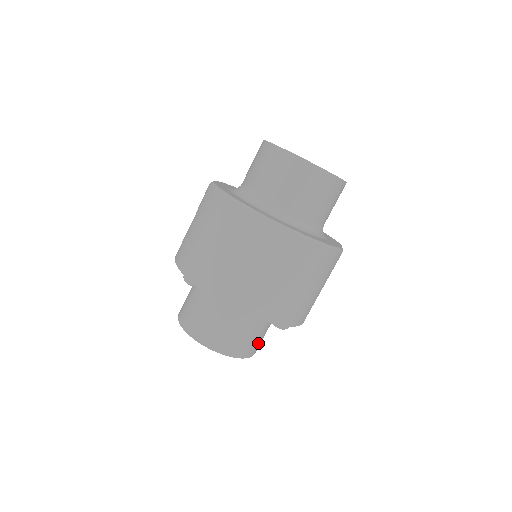
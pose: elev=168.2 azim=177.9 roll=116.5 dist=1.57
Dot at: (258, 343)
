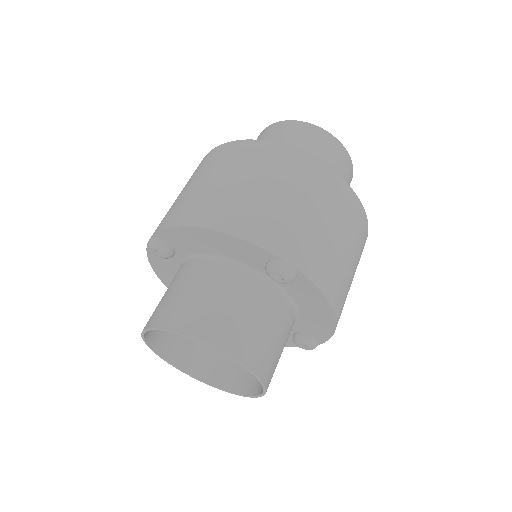
Dot at: (260, 345)
